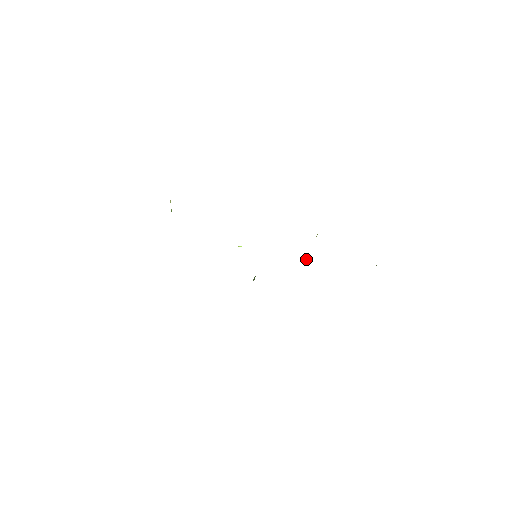
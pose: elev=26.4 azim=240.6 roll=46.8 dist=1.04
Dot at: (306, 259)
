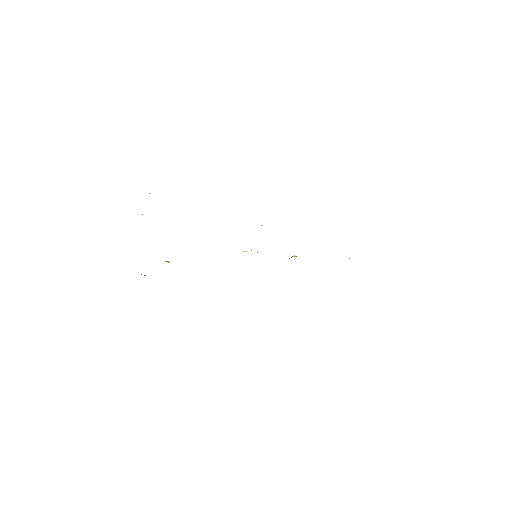
Dot at: (293, 256)
